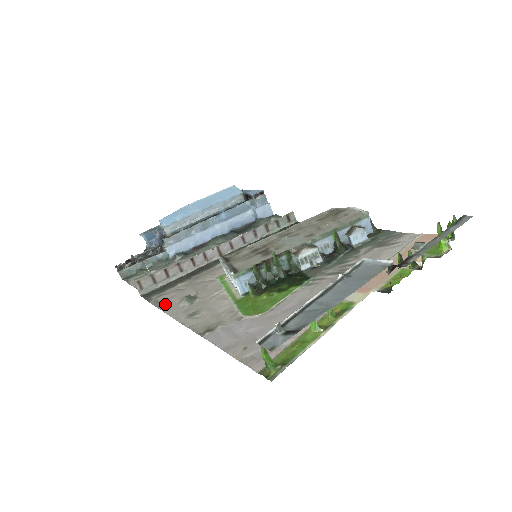
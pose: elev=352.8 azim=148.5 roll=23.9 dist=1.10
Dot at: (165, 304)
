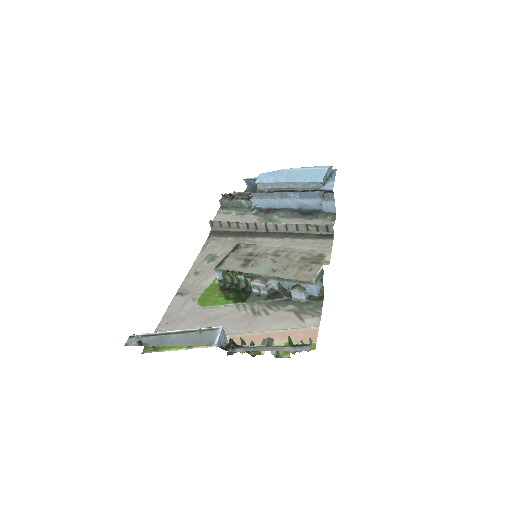
Dot at: (205, 250)
